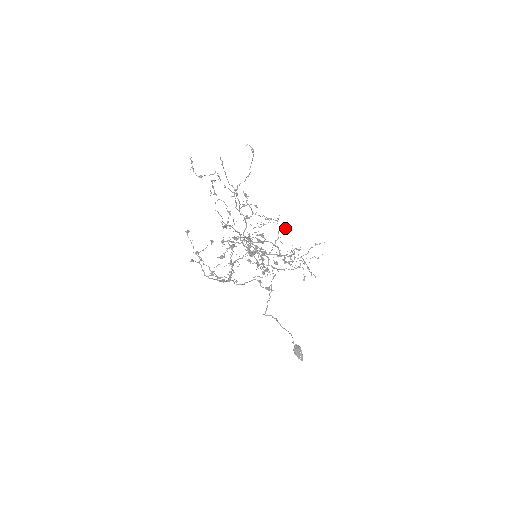
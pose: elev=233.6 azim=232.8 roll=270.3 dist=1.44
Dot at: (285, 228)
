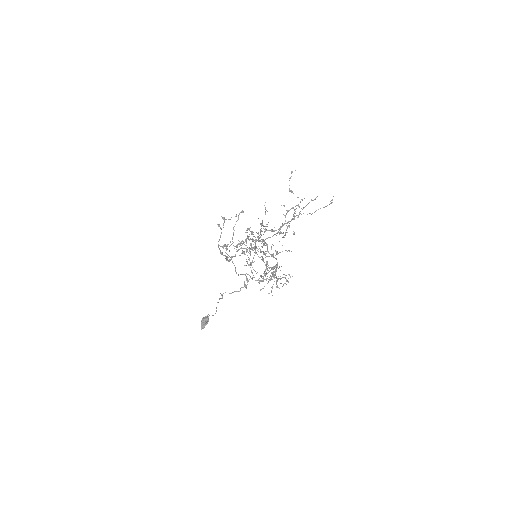
Dot at: occluded
